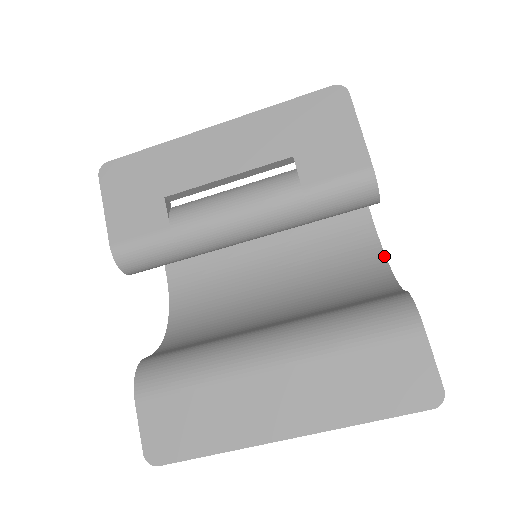
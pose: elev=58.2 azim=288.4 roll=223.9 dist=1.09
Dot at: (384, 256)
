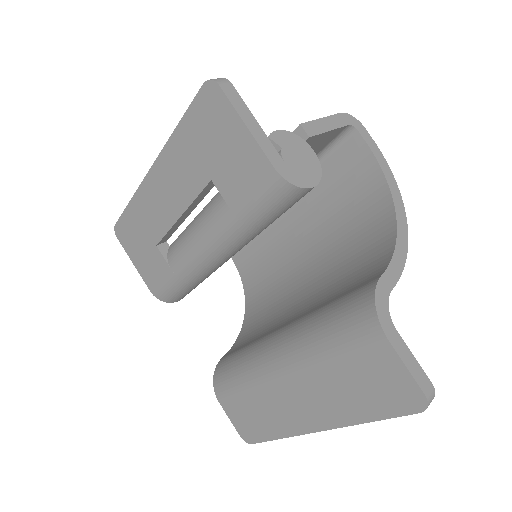
Dot at: (390, 196)
